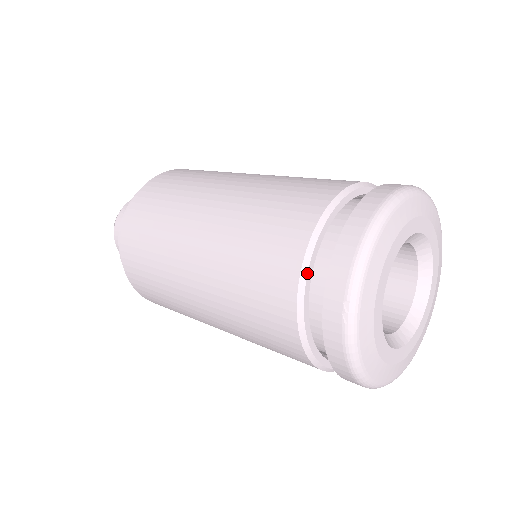
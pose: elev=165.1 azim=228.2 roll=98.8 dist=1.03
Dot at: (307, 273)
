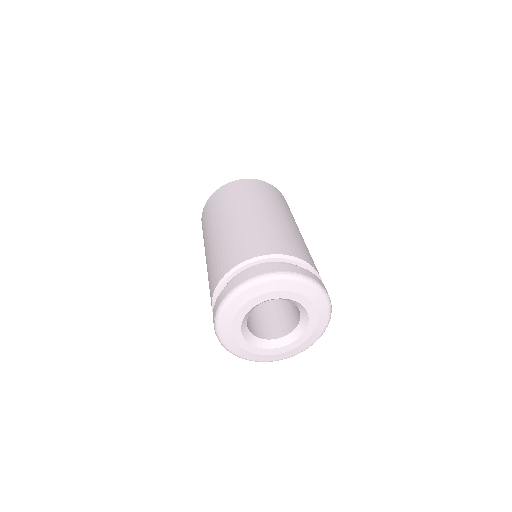
Dot at: (217, 292)
